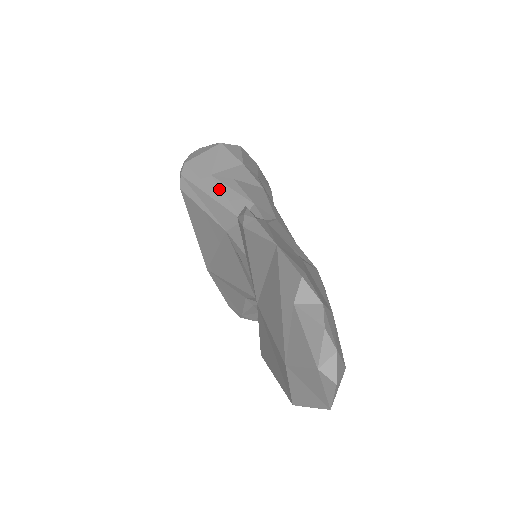
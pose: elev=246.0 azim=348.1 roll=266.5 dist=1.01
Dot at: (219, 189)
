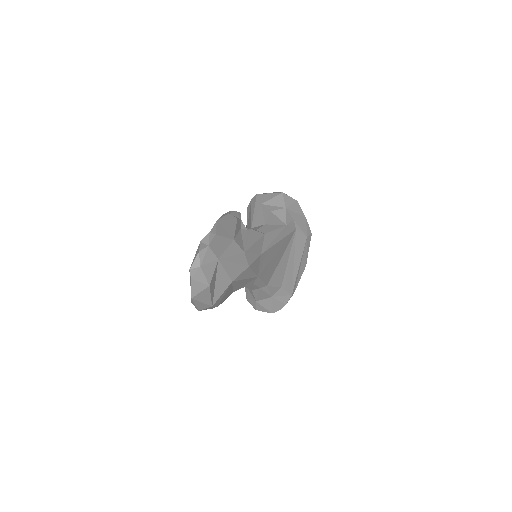
Dot at: (257, 211)
